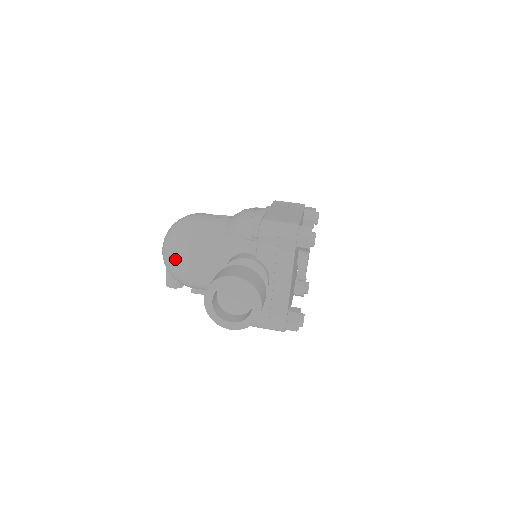
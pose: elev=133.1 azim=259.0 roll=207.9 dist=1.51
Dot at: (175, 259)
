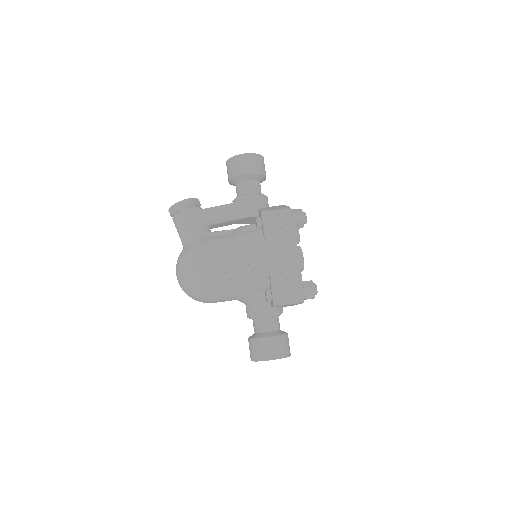
Dot at: occluded
